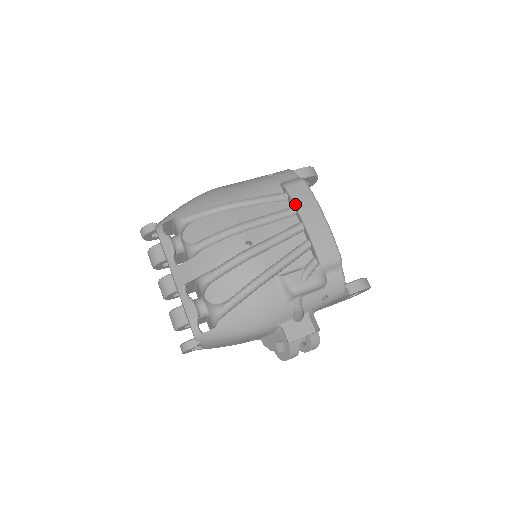
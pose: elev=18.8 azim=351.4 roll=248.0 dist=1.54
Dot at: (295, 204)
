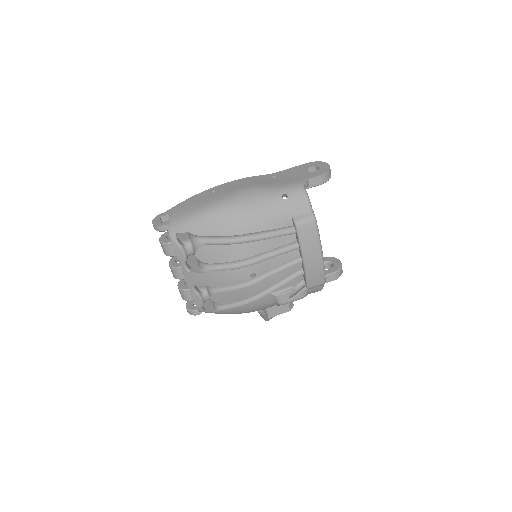
Dot at: (300, 245)
